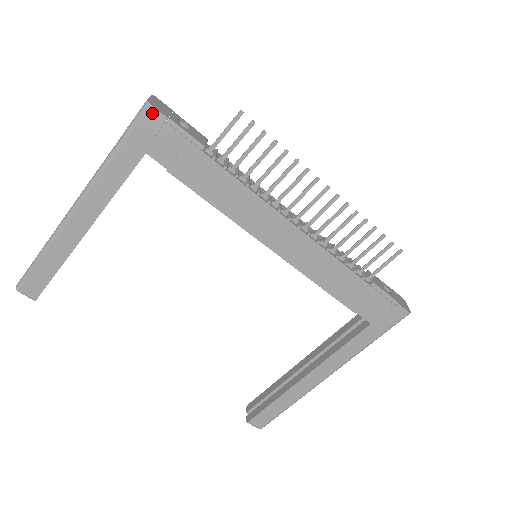
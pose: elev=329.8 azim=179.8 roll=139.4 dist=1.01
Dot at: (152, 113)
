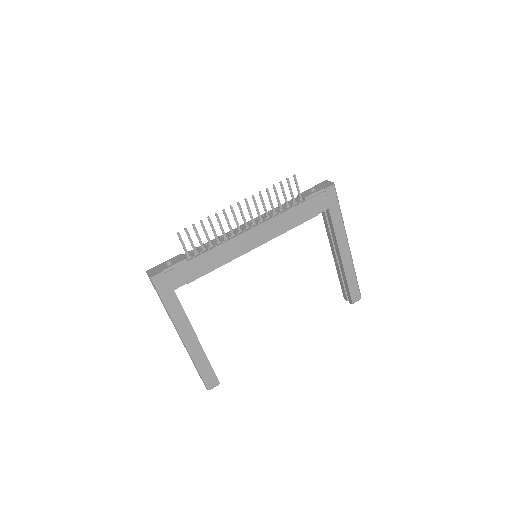
Dot at: (157, 278)
